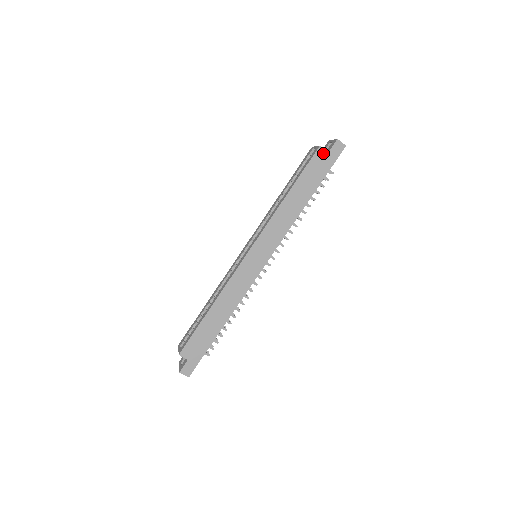
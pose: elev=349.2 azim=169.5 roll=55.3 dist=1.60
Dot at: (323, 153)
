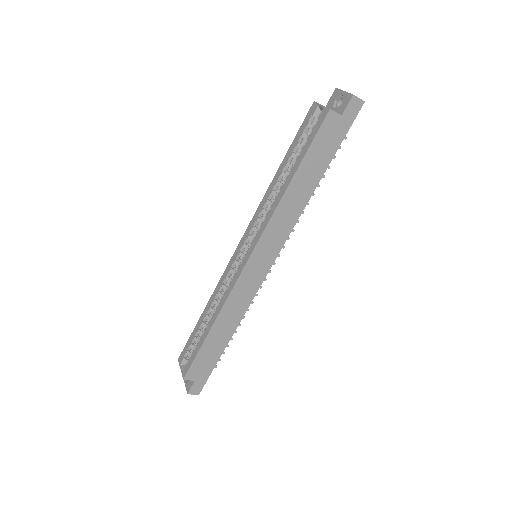
Dot at: (334, 118)
